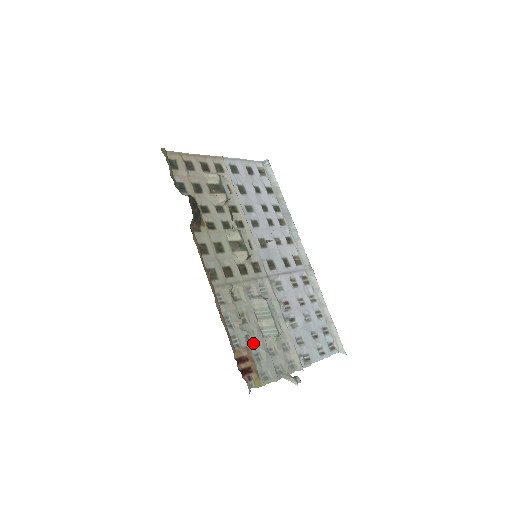
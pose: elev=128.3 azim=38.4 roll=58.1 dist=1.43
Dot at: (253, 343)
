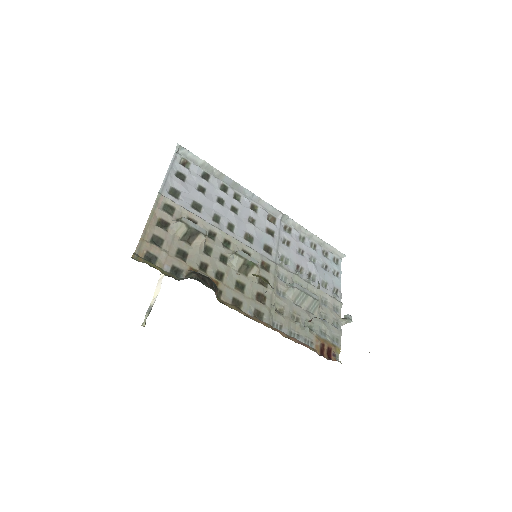
Dot at: (314, 328)
